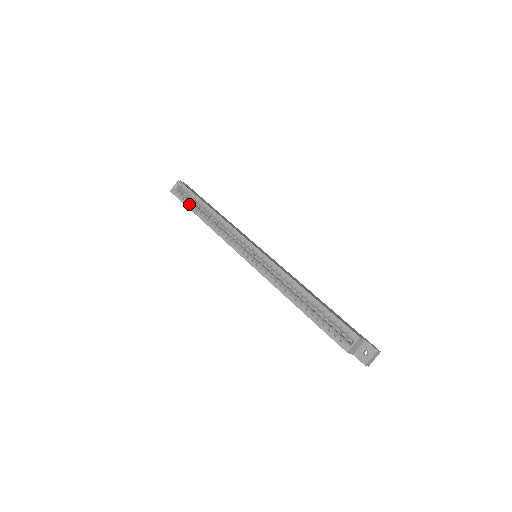
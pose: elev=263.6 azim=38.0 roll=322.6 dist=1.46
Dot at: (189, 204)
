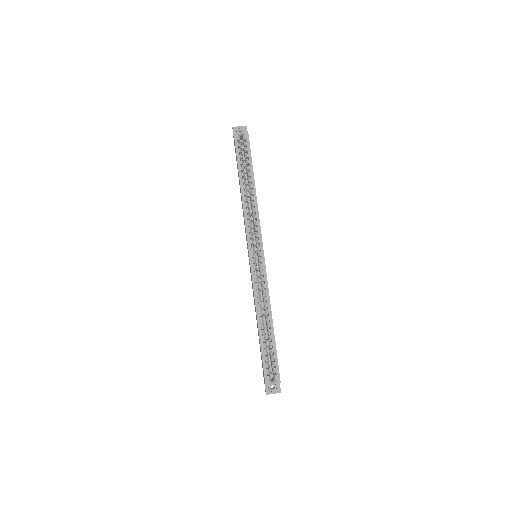
Dot at: (241, 164)
